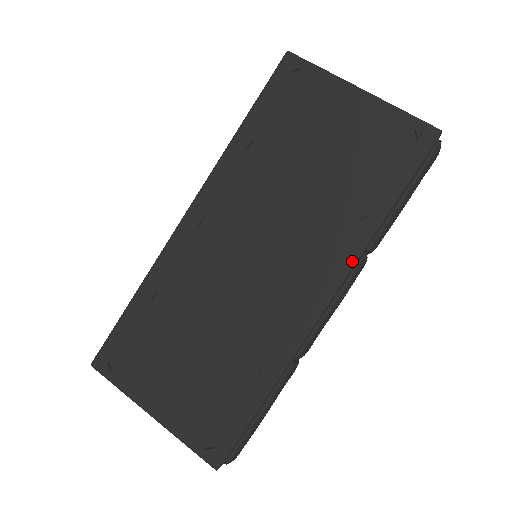
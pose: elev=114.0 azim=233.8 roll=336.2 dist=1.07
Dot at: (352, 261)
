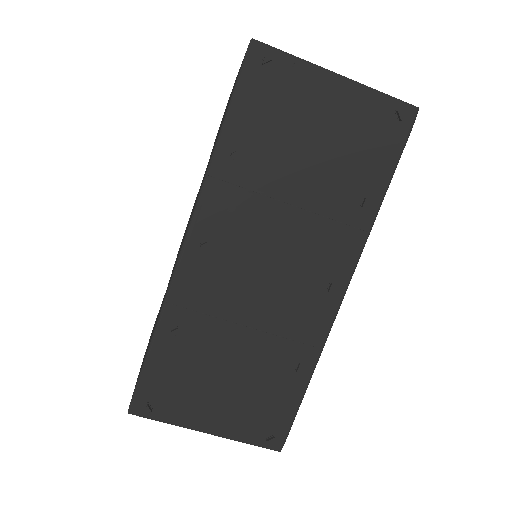
Dot at: (361, 247)
